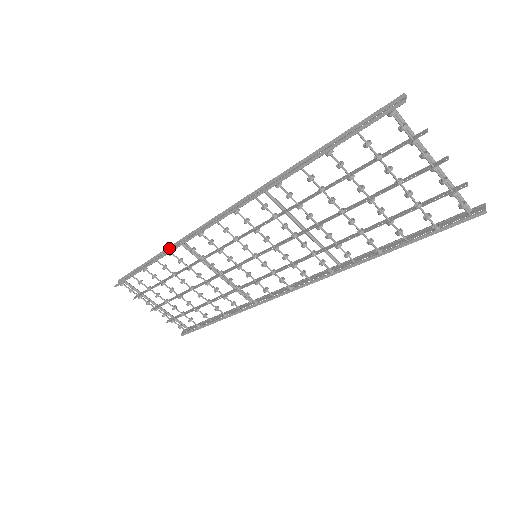
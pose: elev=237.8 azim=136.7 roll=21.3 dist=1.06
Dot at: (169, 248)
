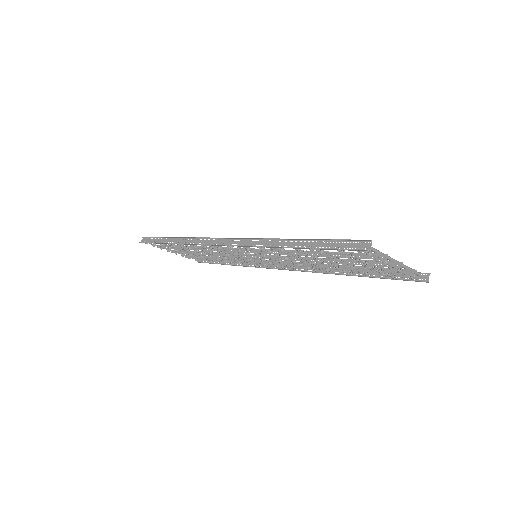
Dot at: (184, 237)
